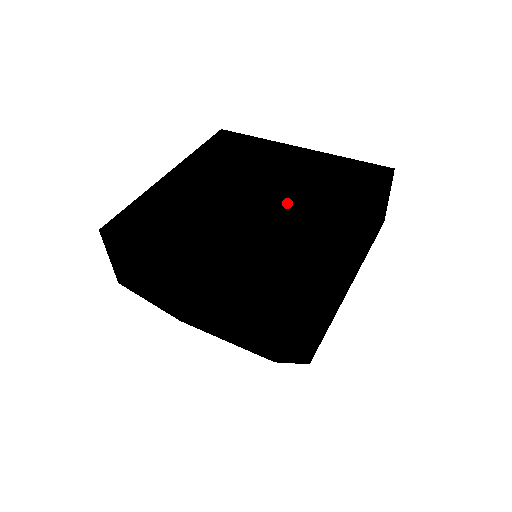
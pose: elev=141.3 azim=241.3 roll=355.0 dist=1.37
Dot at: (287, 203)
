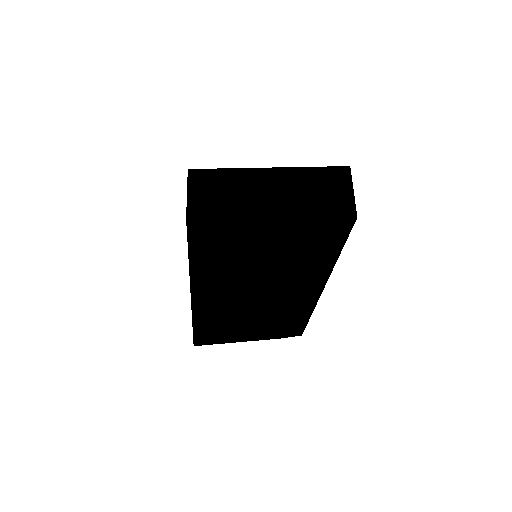
Dot at: occluded
